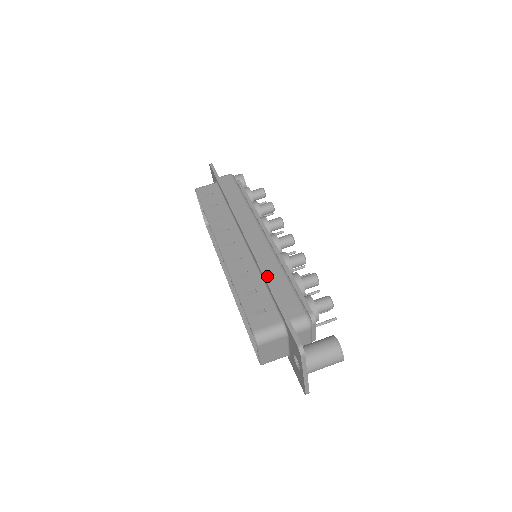
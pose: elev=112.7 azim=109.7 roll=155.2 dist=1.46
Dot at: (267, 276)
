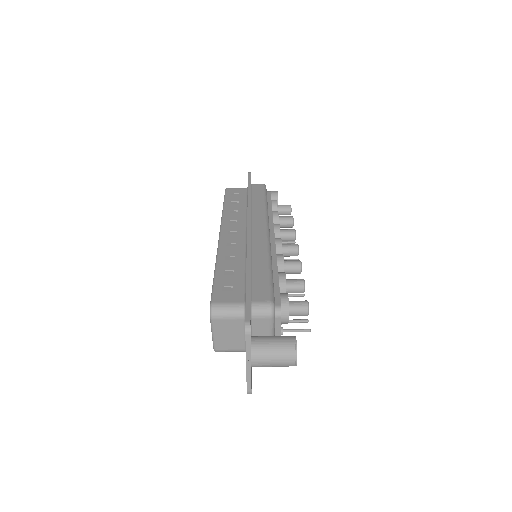
Dot at: (250, 261)
